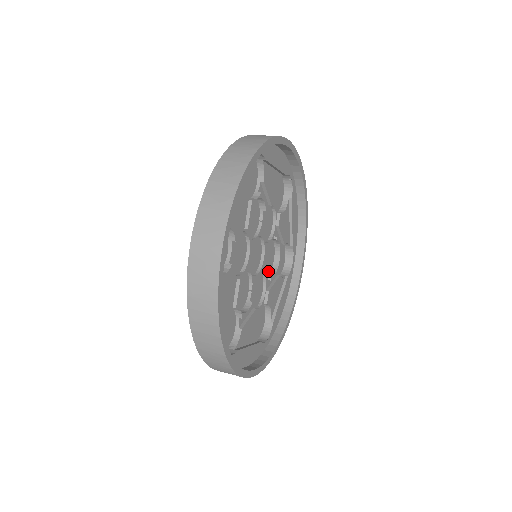
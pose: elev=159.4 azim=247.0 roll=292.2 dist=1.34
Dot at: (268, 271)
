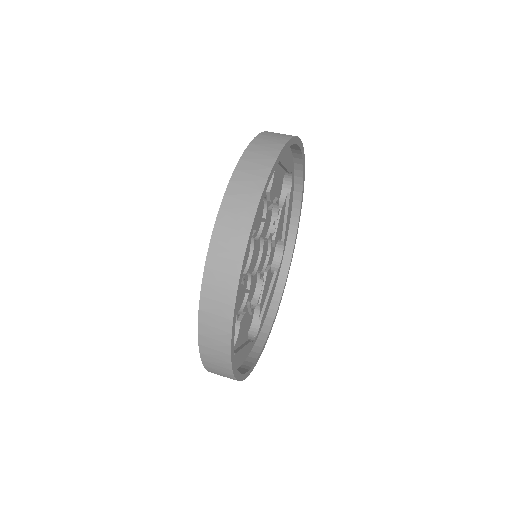
Dot at: (269, 222)
